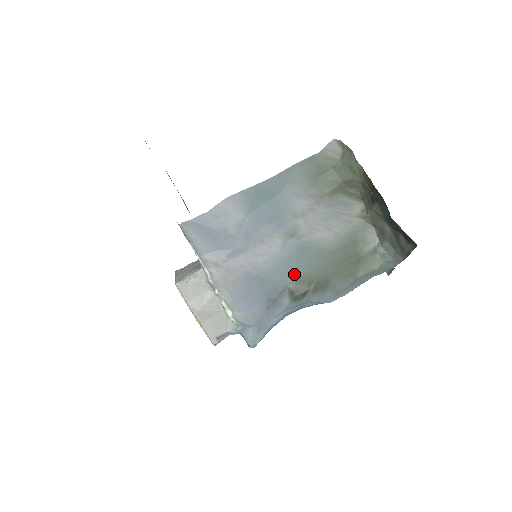
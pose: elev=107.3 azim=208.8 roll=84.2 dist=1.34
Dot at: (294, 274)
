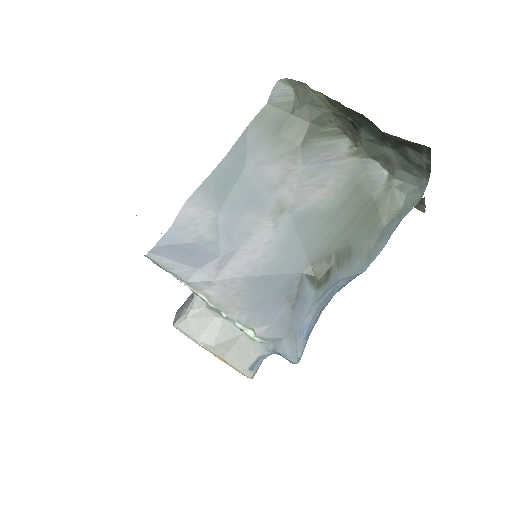
Dot at: (304, 255)
